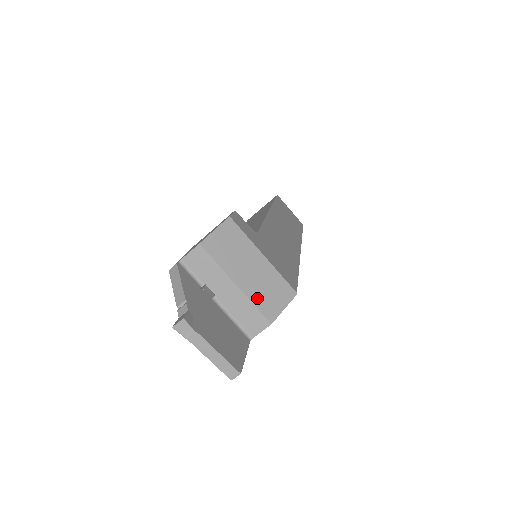
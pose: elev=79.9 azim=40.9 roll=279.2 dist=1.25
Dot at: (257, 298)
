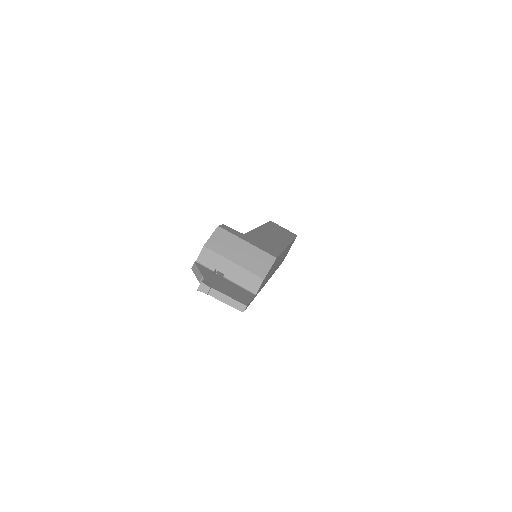
Dot at: (250, 267)
